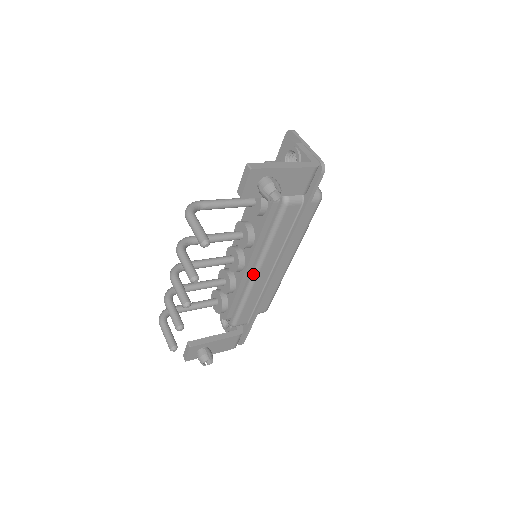
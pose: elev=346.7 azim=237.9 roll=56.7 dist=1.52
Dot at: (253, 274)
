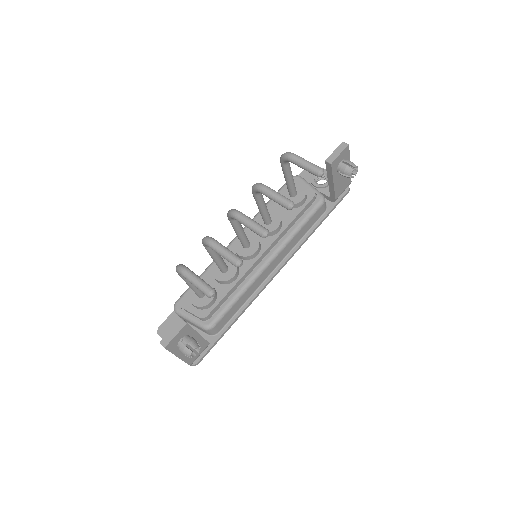
Dot at: (266, 263)
